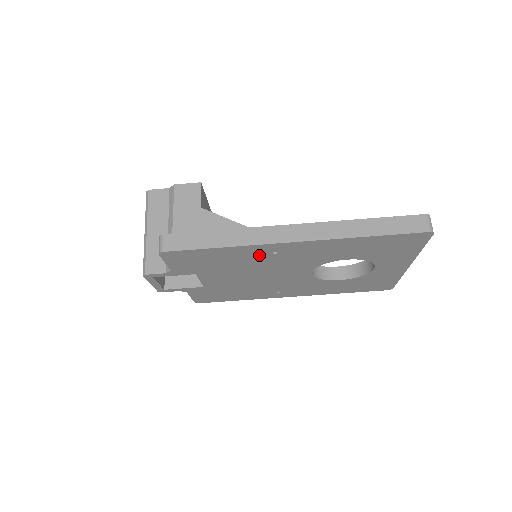
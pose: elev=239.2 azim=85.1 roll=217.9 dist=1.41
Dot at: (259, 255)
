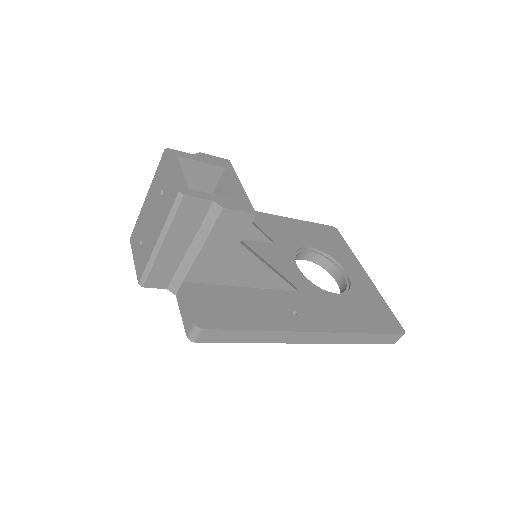
Dot at: occluded
